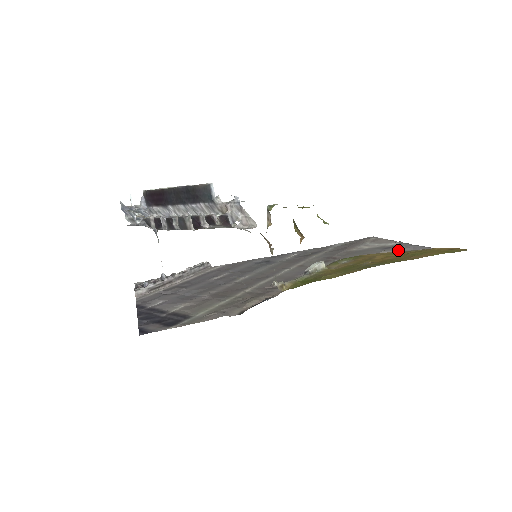
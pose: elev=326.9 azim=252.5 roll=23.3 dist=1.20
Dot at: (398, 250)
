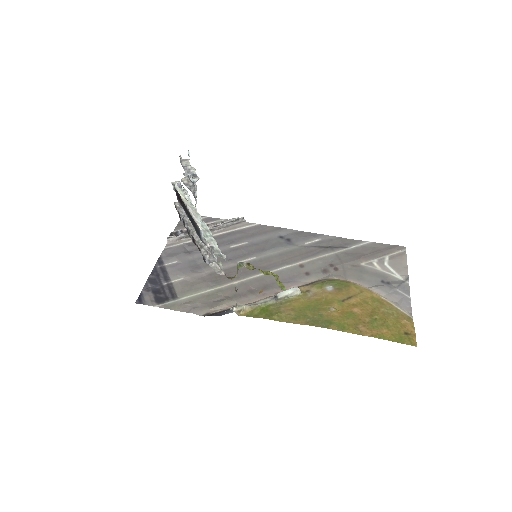
Dot at: (387, 294)
